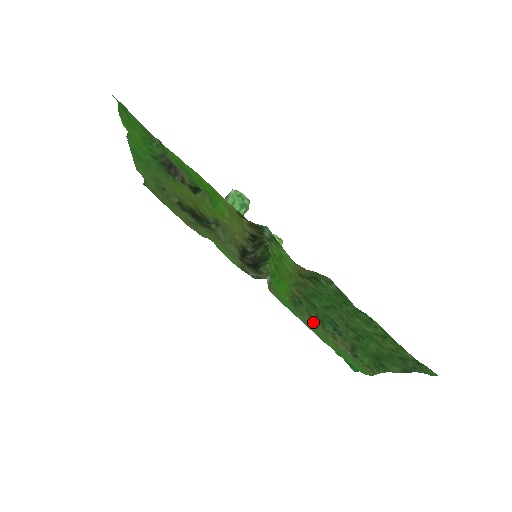
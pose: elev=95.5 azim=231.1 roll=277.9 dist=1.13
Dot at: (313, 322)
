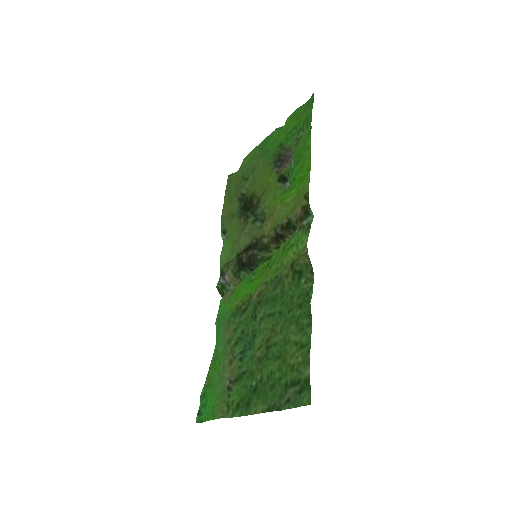
Dot at: (230, 338)
